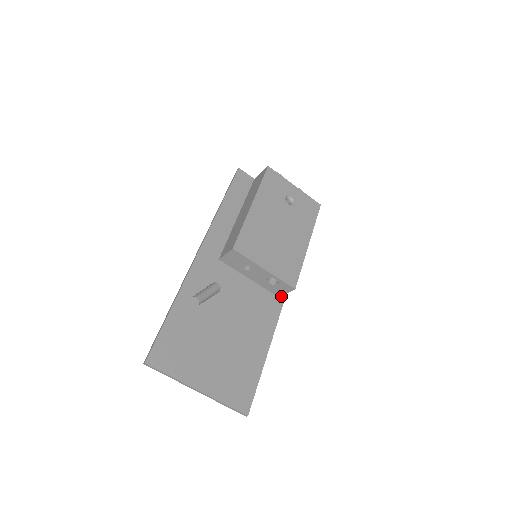
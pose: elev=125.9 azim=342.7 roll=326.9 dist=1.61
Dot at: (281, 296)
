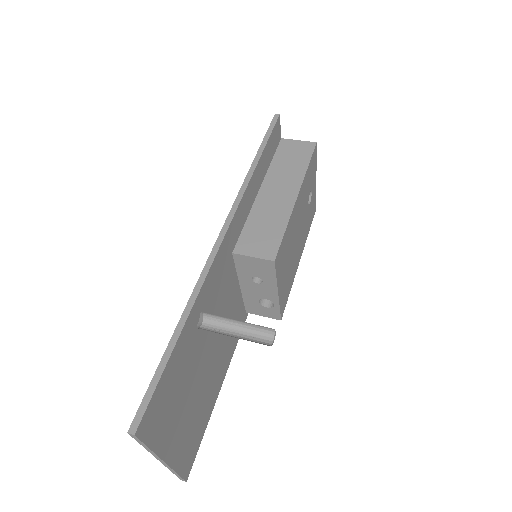
Dot at: occluded
